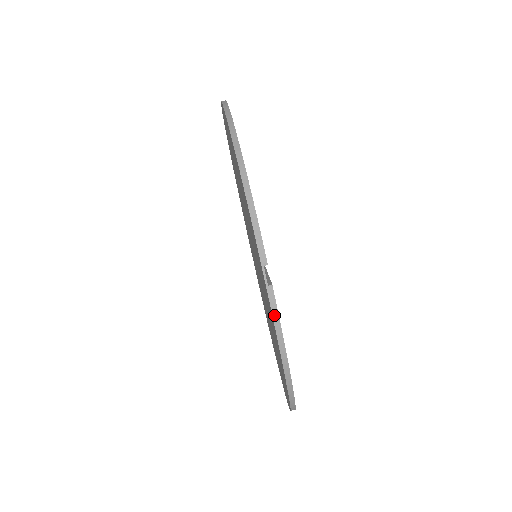
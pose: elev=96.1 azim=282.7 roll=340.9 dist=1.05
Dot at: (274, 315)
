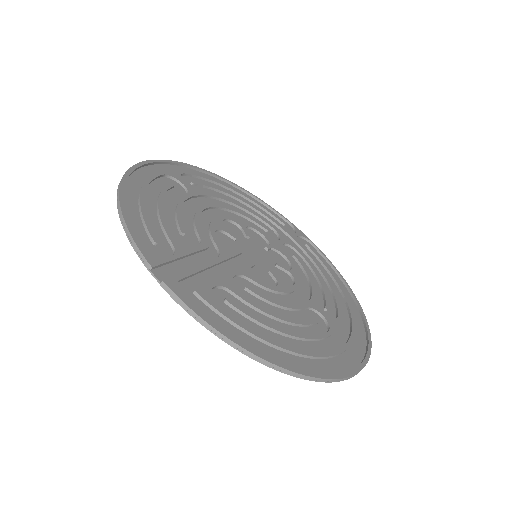
Dot at: (180, 304)
